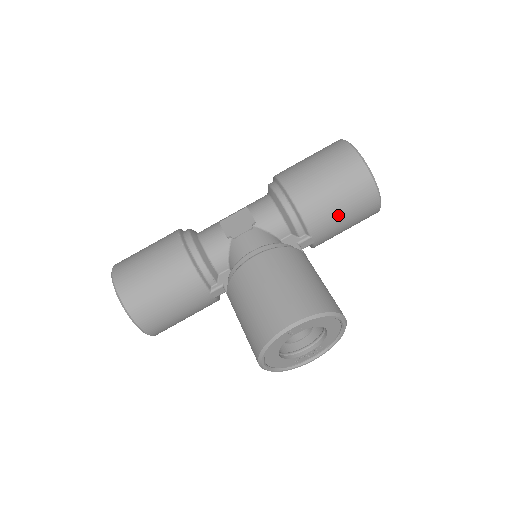
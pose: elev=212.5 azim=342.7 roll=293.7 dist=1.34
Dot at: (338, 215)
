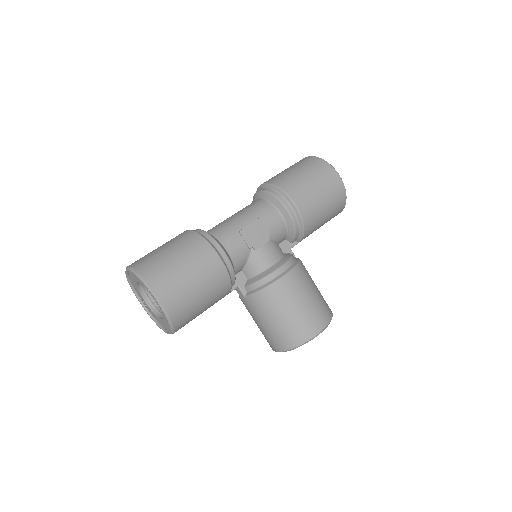
Dot at: (319, 227)
